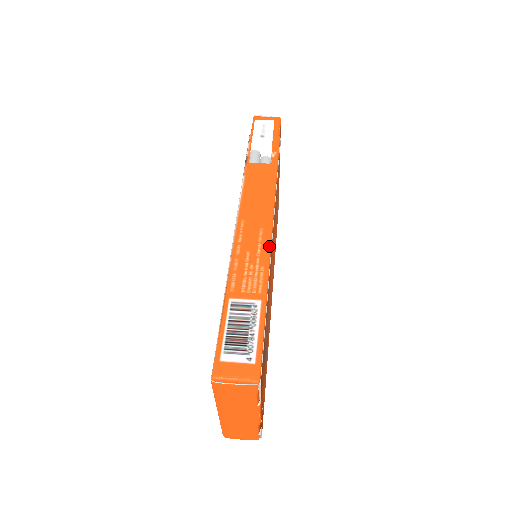
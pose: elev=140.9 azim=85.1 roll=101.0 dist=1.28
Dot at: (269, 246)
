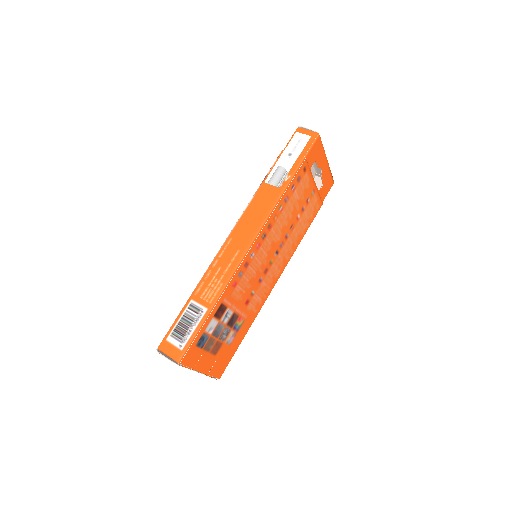
Dot at: (235, 268)
